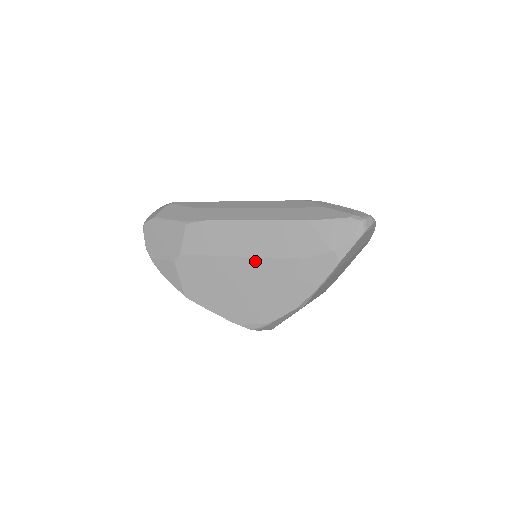
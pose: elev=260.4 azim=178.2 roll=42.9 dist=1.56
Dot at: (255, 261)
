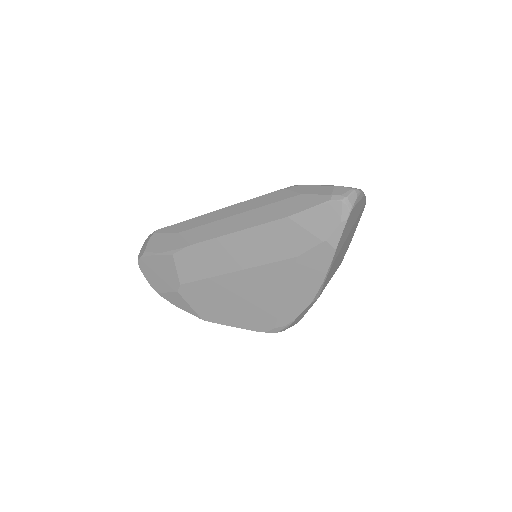
Dot at: (252, 272)
